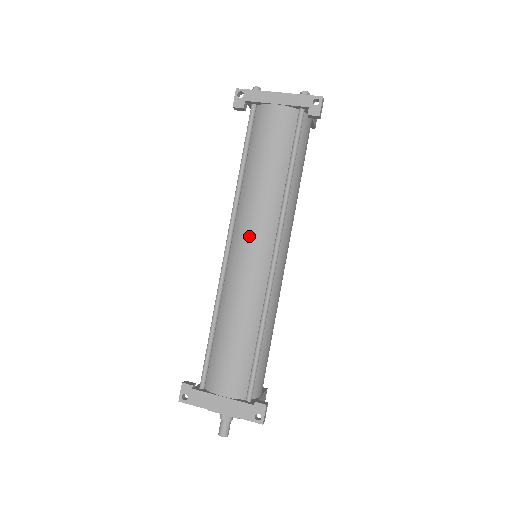
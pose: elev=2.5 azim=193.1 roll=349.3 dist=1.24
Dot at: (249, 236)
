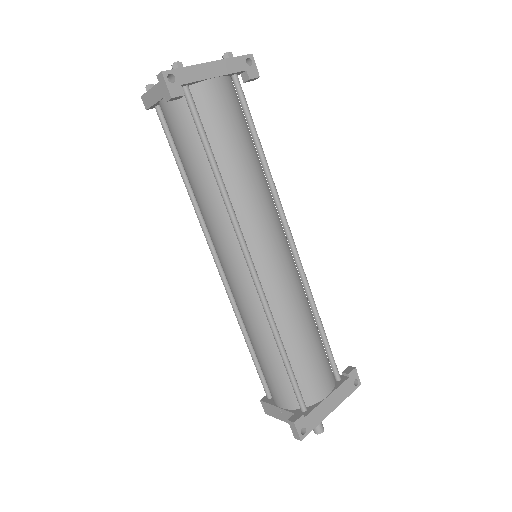
Dot at: (268, 237)
